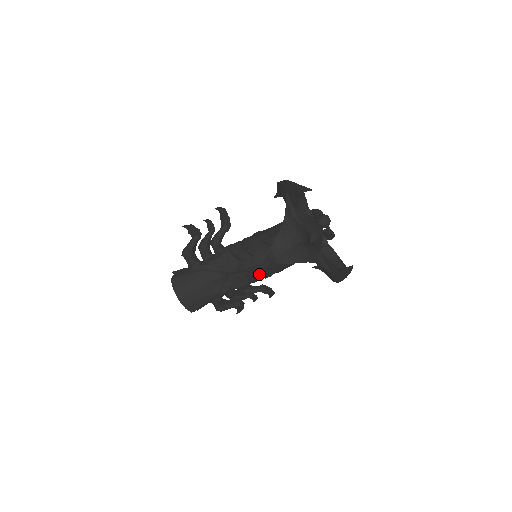
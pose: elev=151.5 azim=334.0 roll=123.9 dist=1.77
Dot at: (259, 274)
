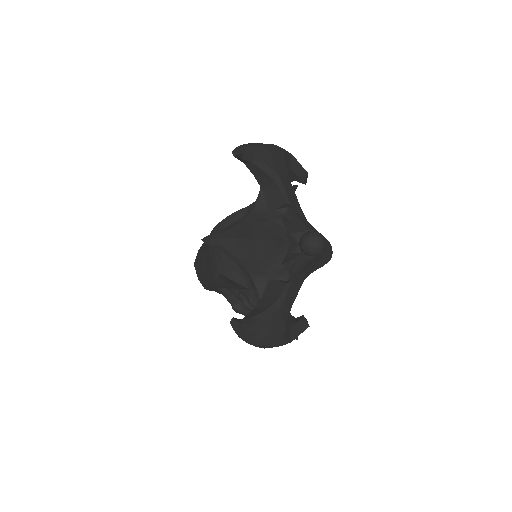
Dot at: occluded
